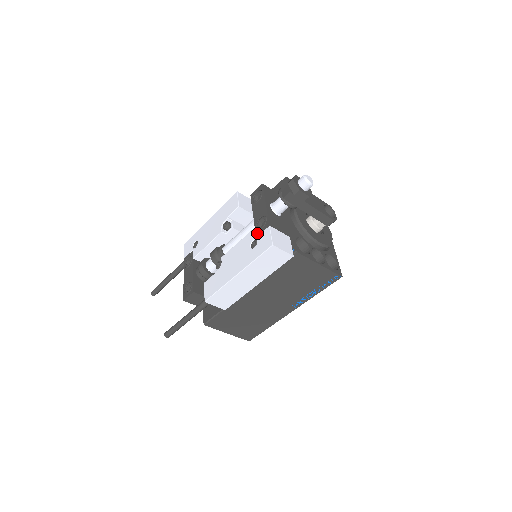
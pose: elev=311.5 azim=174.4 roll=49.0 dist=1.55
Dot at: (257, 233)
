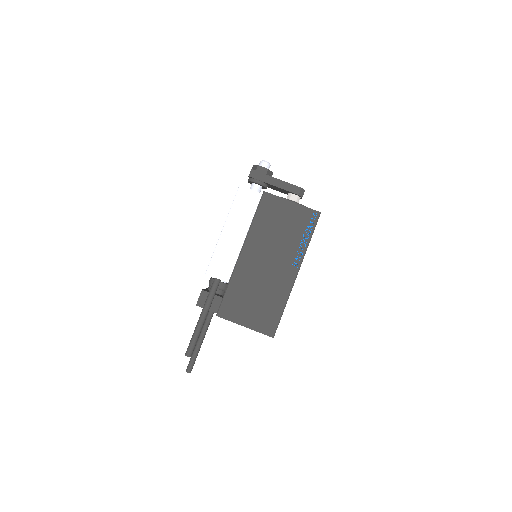
Dot at: occluded
